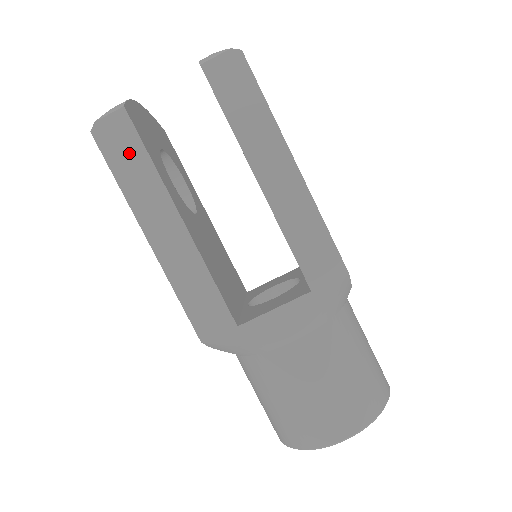
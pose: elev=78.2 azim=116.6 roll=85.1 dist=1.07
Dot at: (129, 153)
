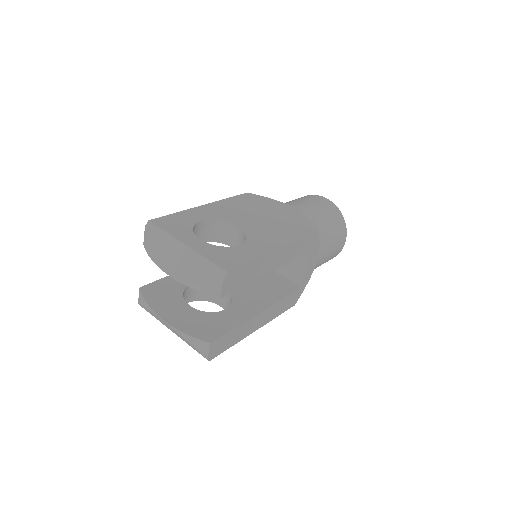
Dot at: (227, 340)
